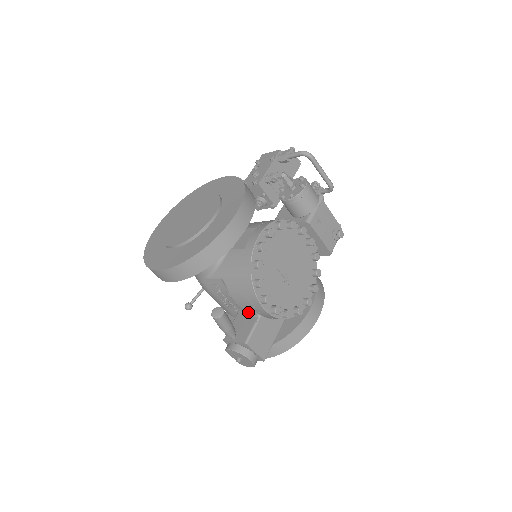
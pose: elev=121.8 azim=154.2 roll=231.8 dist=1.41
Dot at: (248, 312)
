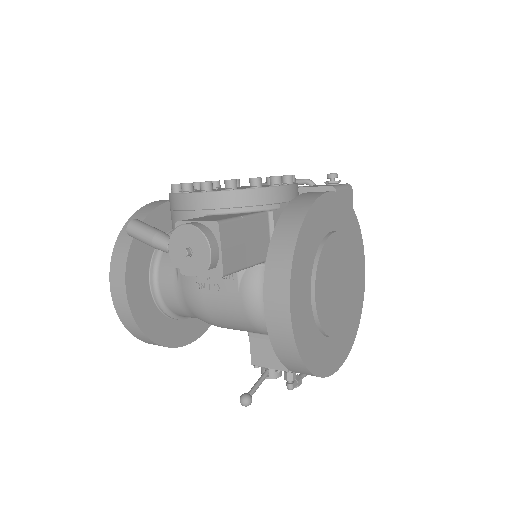
Dot at: occluded
